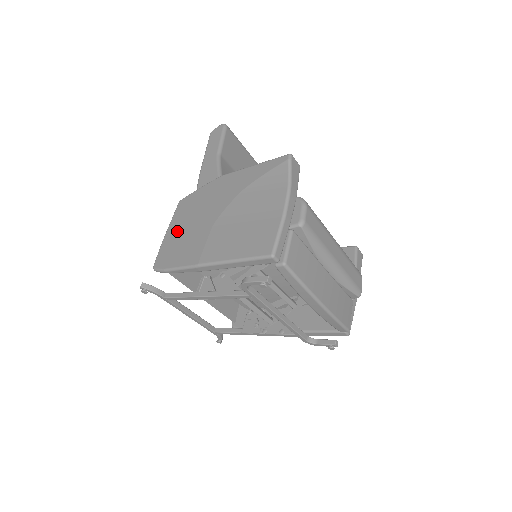
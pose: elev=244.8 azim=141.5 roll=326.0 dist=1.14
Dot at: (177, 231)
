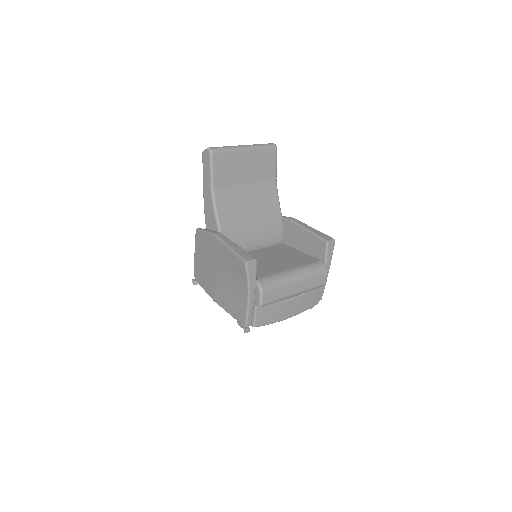
Dot at: (200, 260)
